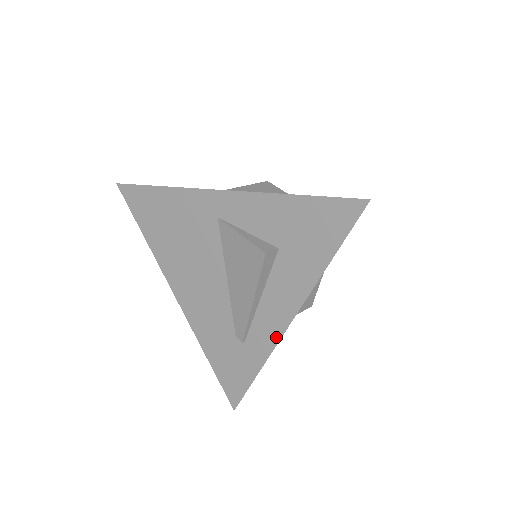
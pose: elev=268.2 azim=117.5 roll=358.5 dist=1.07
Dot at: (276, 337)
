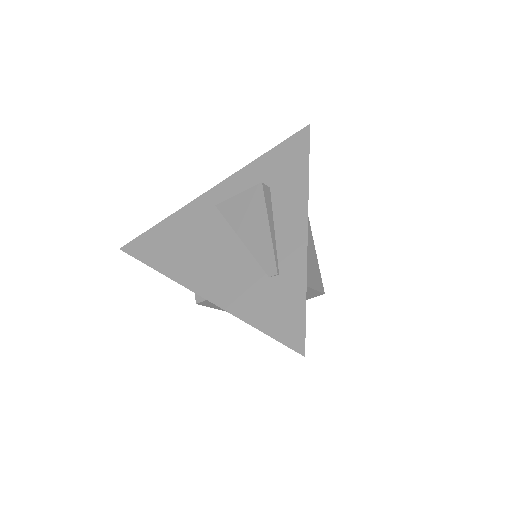
Dot at: (303, 246)
